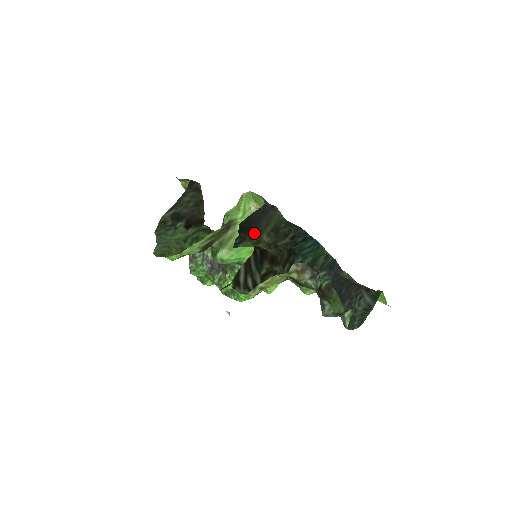
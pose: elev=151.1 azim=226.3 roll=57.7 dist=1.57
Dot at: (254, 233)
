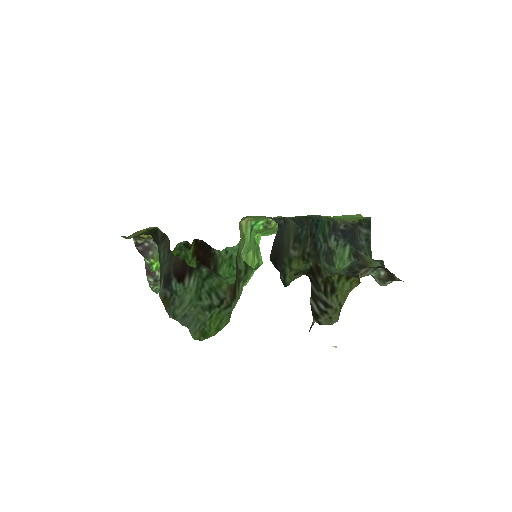
Dot at: (283, 256)
